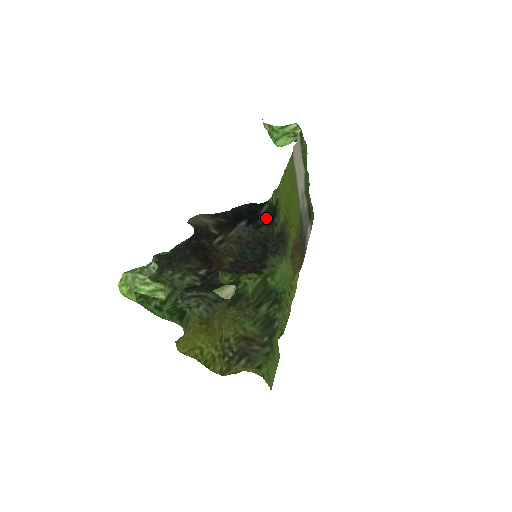
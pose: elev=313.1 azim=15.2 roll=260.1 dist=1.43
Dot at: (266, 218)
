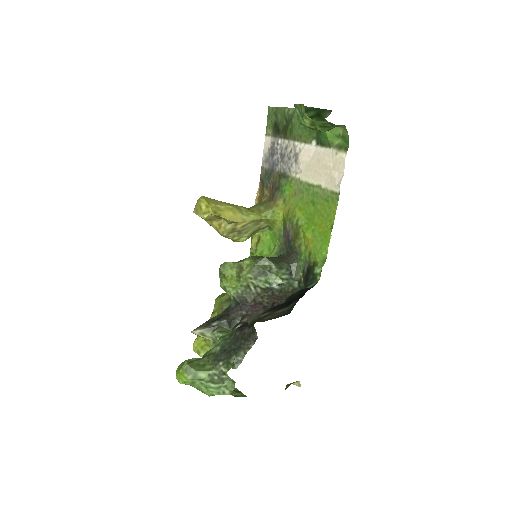
Dot at: (306, 286)
